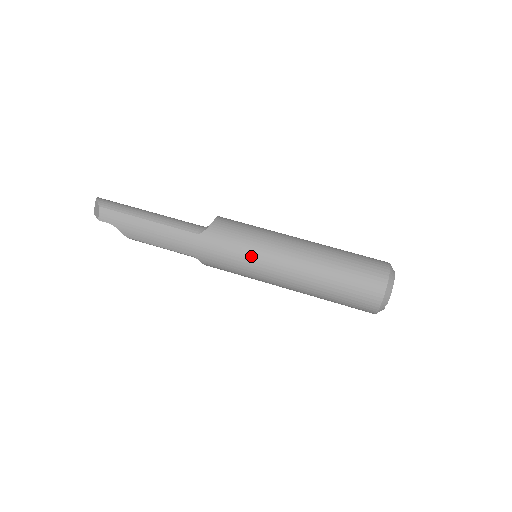
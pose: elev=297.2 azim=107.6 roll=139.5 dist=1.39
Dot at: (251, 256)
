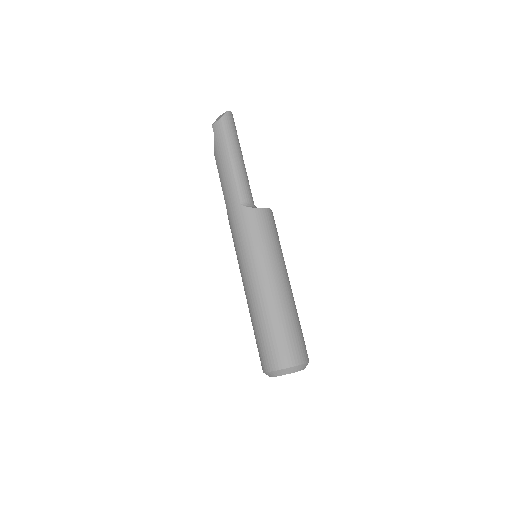
Dot at: (247, 253)
